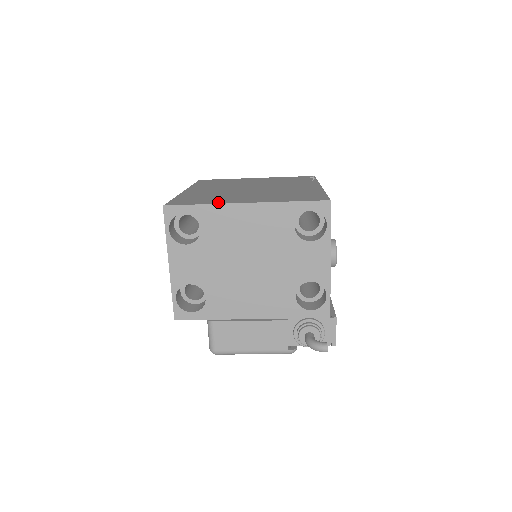
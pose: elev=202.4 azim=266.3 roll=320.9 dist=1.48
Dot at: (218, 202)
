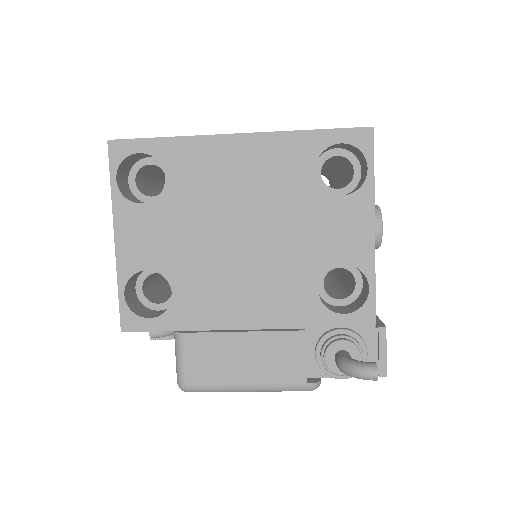
Dot at: (195, 137)
